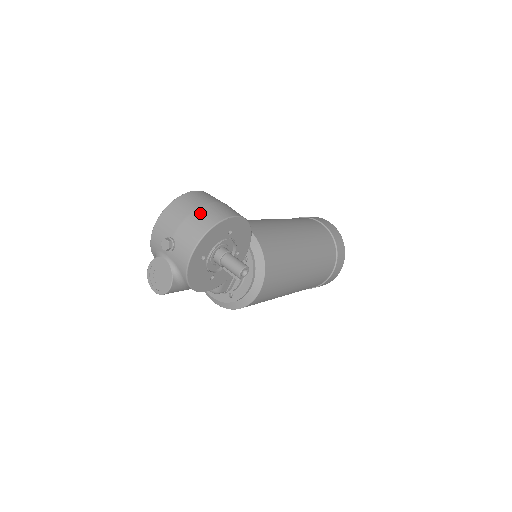
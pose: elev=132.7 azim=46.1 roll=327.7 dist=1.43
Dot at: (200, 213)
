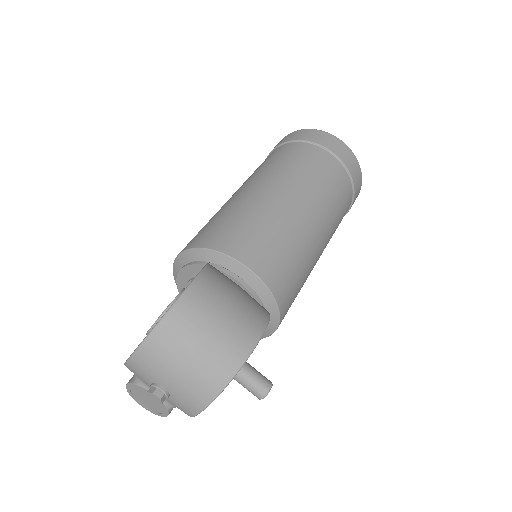
Dot at: (204, 359)
